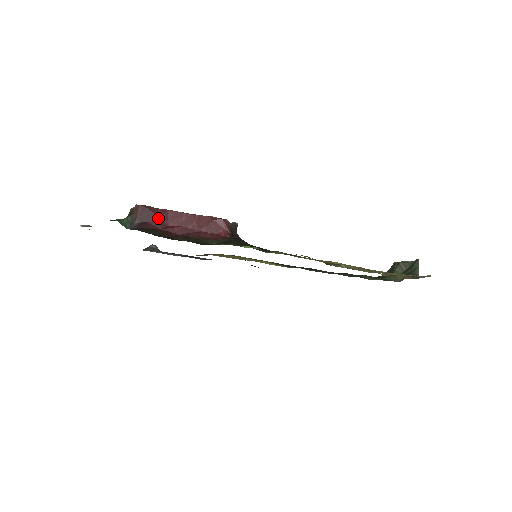
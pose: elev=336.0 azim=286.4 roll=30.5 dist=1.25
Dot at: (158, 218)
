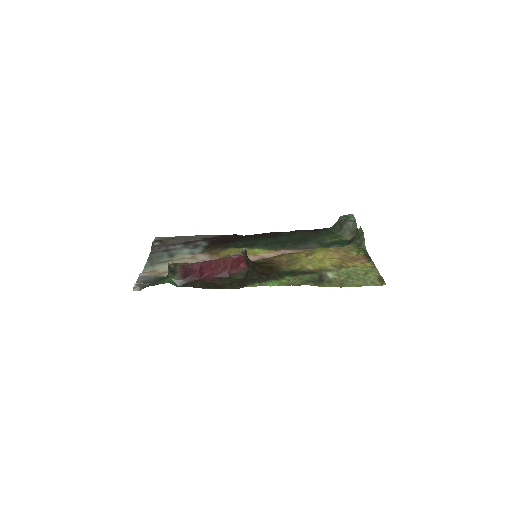
Dot at: (196, 271)
